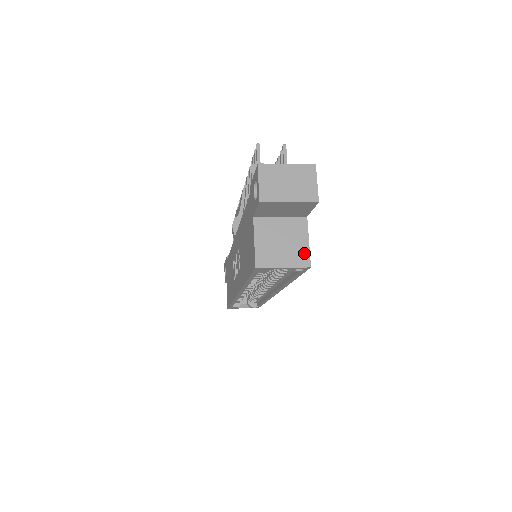
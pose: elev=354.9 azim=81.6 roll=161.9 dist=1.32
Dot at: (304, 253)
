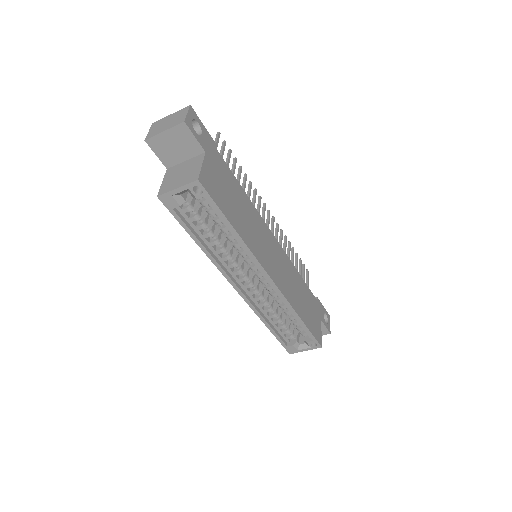
Dot at: (196, 173)
